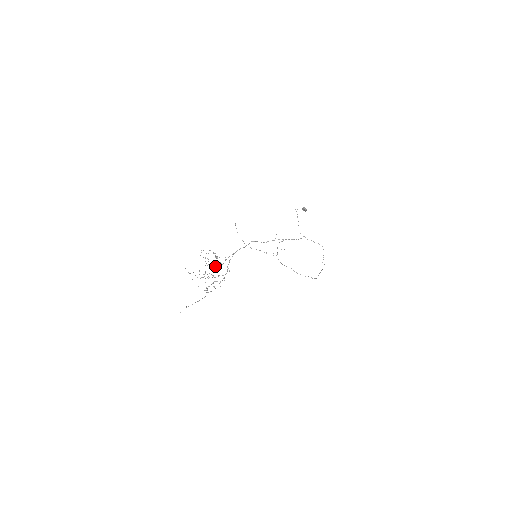
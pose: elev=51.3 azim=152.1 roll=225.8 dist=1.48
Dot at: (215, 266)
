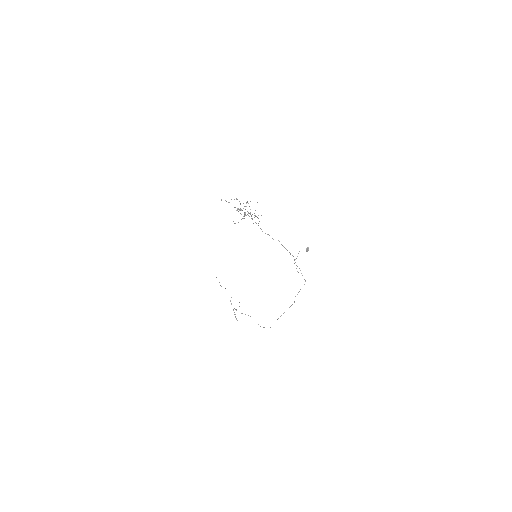
Dot at: occluded
